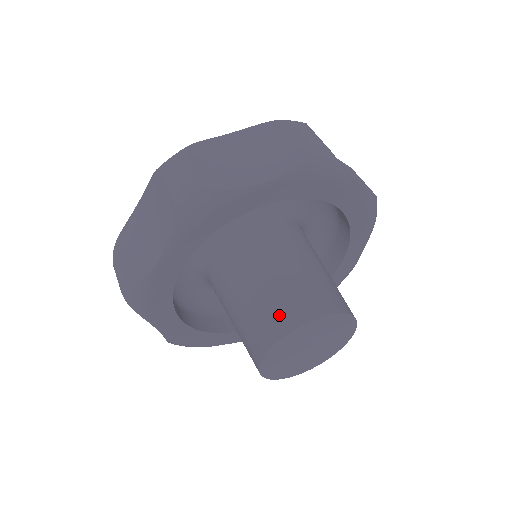
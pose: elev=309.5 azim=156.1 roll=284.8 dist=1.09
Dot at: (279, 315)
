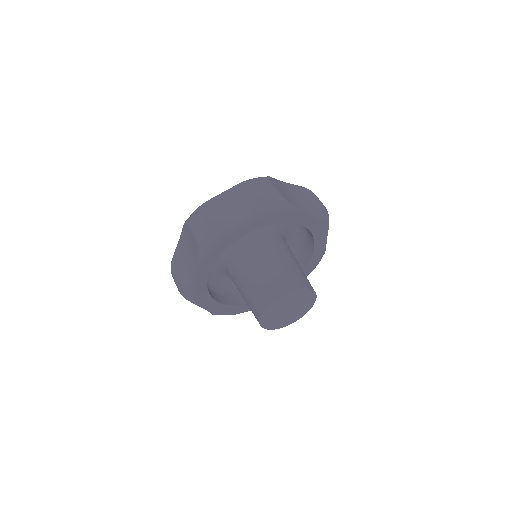
Dot at: (290, 280)
